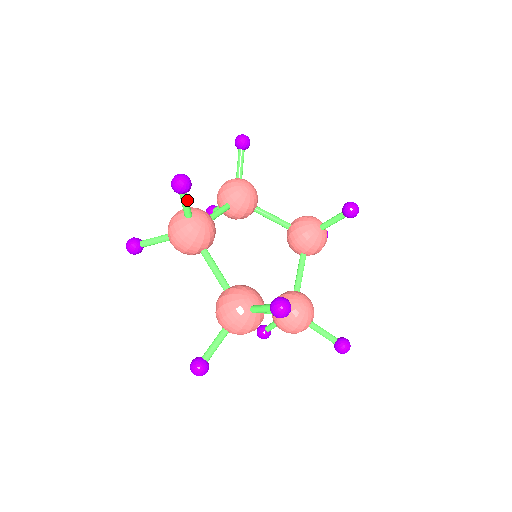
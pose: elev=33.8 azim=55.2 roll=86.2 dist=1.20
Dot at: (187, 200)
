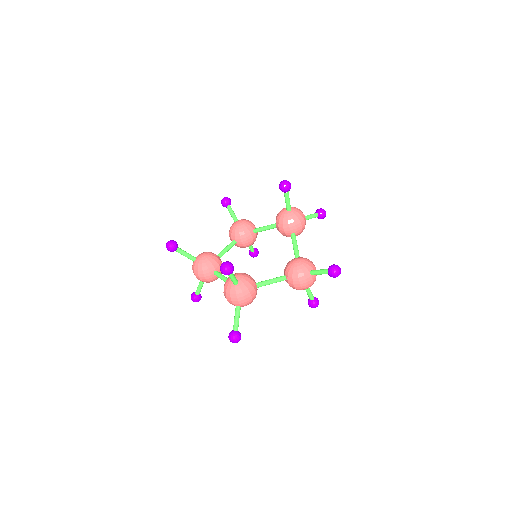
Dot at: (183, 252)
